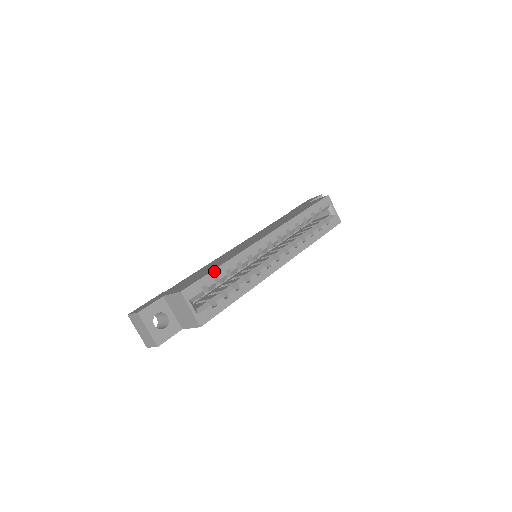
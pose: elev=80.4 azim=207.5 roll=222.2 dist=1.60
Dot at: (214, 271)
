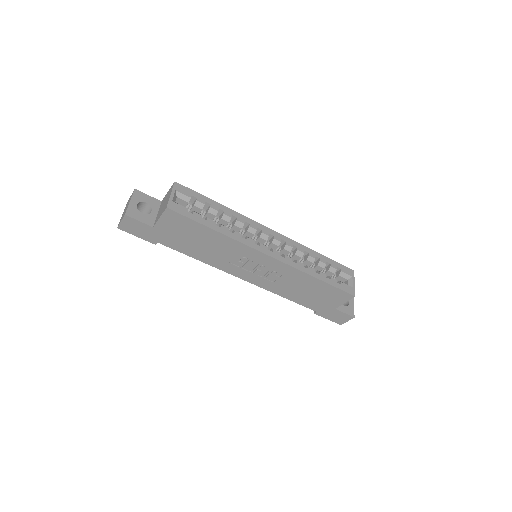
Dot at: (211, 200)
